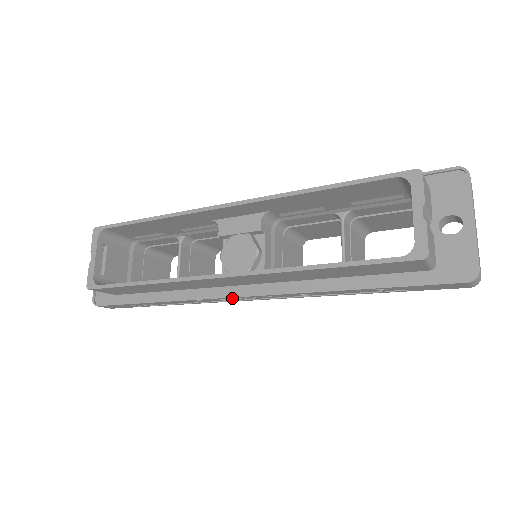
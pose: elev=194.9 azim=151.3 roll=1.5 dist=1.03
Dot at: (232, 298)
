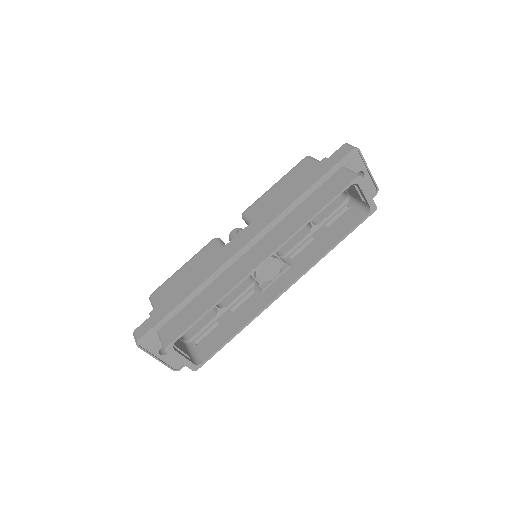
Dot at: occluded
